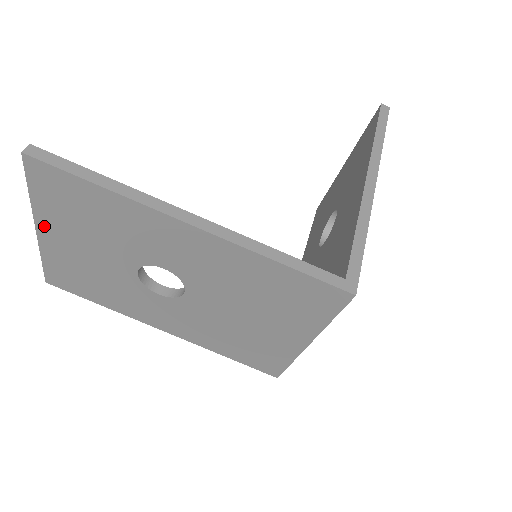
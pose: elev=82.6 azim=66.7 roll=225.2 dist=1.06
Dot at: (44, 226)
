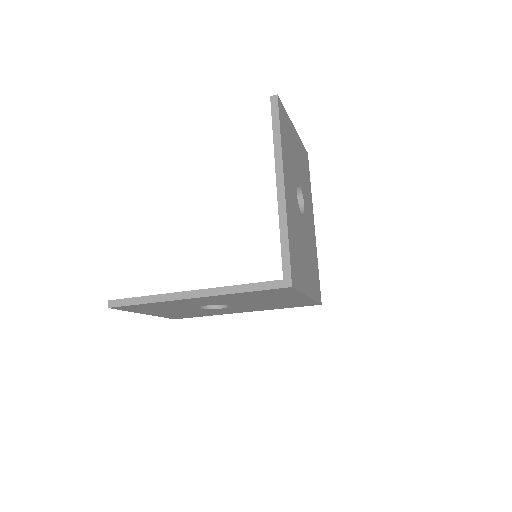
Dot at: (146, 313)
